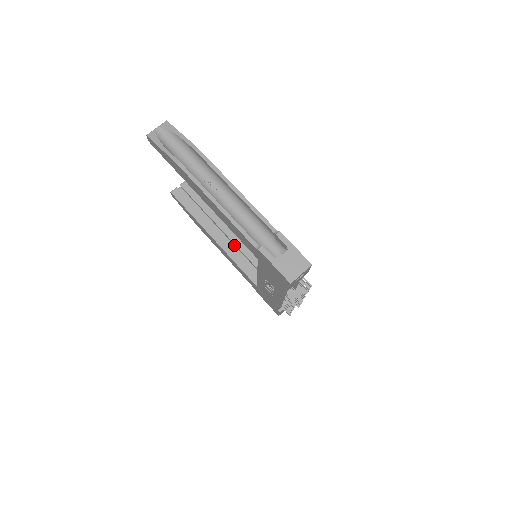
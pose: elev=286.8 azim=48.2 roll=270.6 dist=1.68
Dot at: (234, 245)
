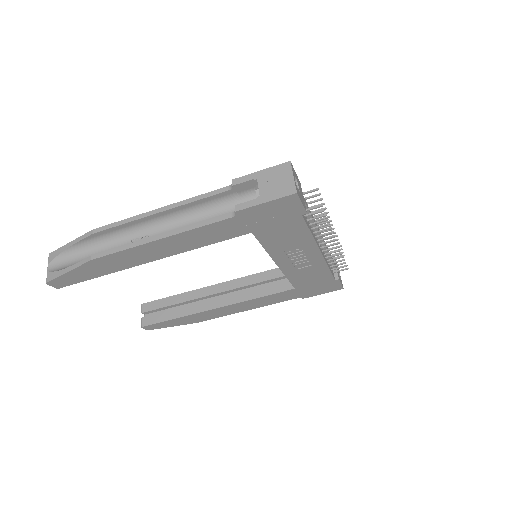
Dot at: (237, 291)
